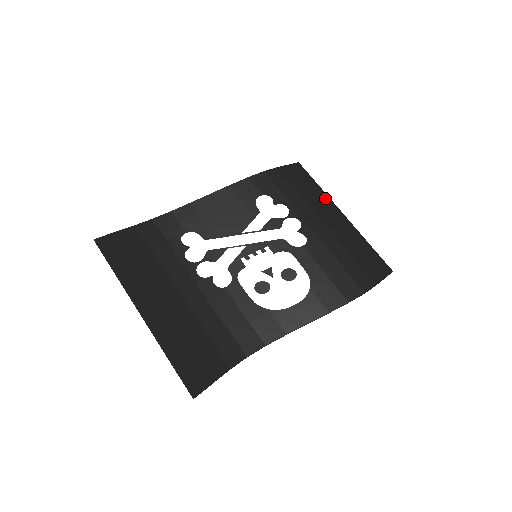
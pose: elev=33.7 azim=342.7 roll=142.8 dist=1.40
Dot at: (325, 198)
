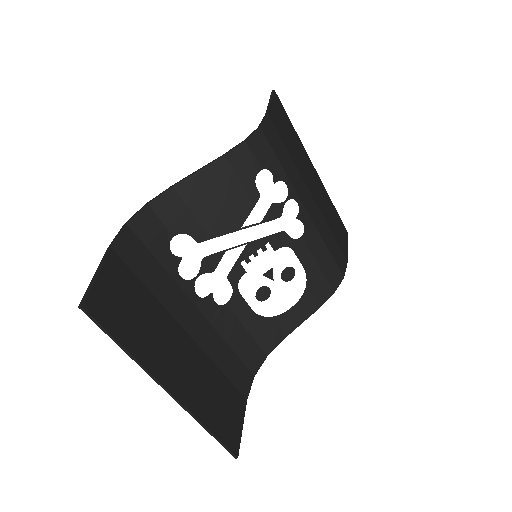
Dot at: (302, 149)
